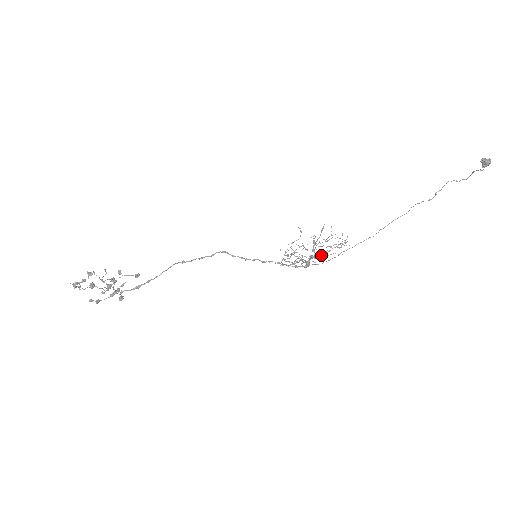
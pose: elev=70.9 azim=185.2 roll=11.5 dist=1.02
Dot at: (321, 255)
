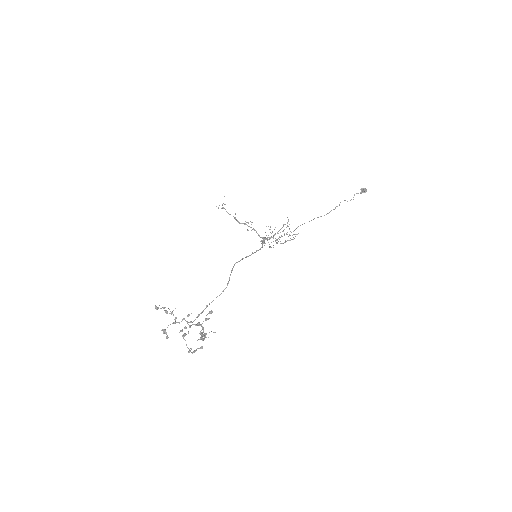
Dot at: occluded
